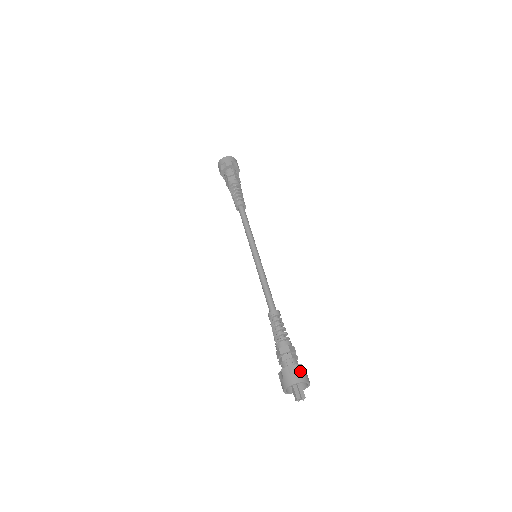
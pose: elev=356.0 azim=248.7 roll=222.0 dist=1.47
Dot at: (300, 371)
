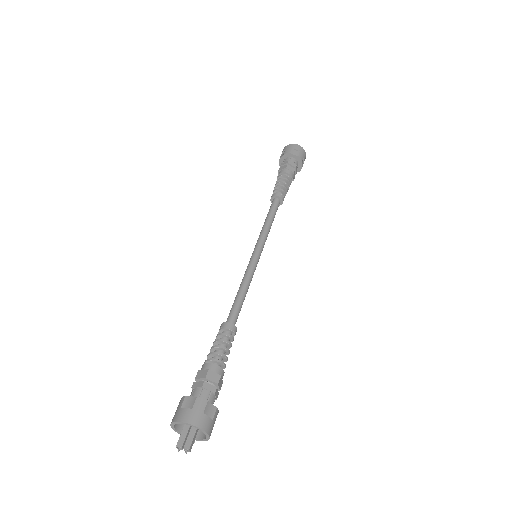
Dot at: (195, 407)
